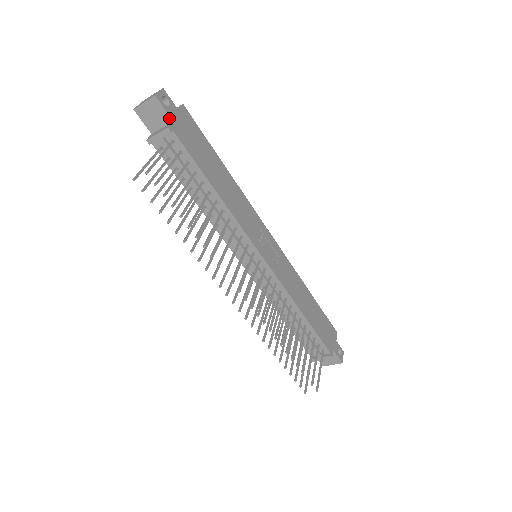
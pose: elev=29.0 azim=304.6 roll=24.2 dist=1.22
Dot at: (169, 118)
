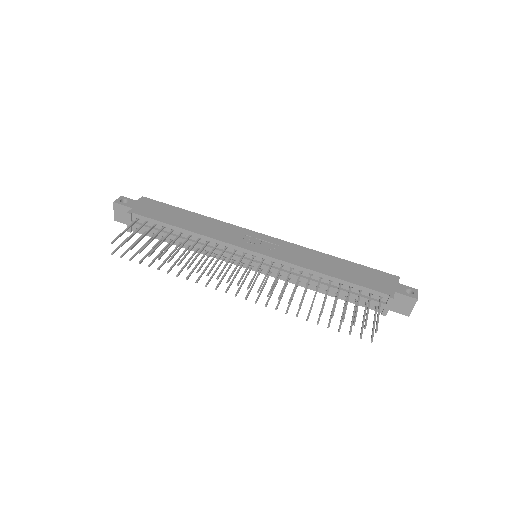
Dot at: (129, 208)
